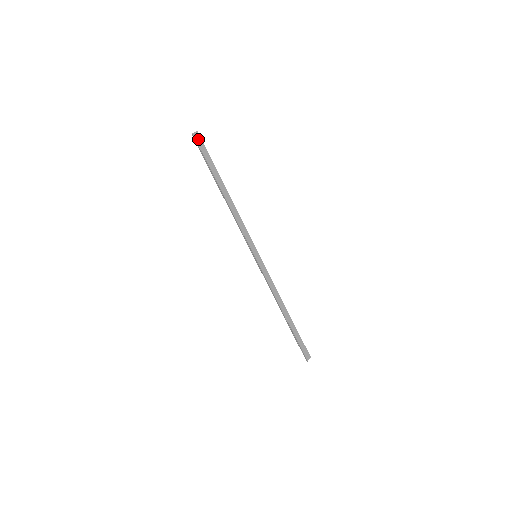
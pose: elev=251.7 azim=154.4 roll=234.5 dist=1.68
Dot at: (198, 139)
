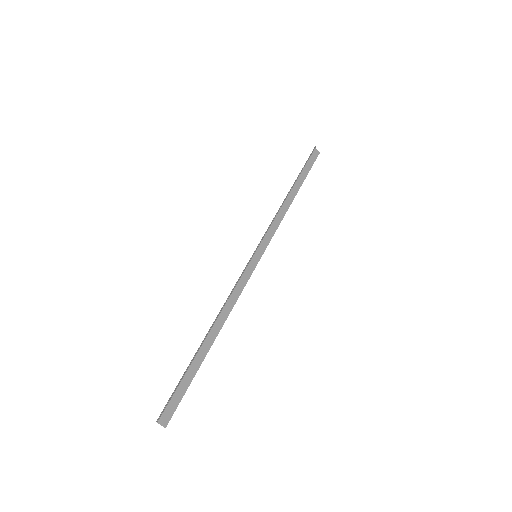
Dot at: (315, 155)
